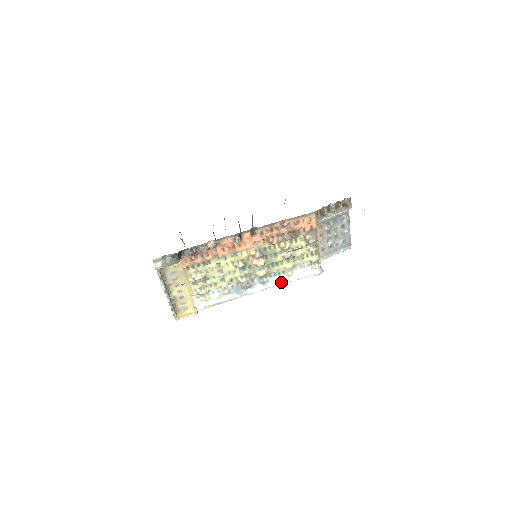
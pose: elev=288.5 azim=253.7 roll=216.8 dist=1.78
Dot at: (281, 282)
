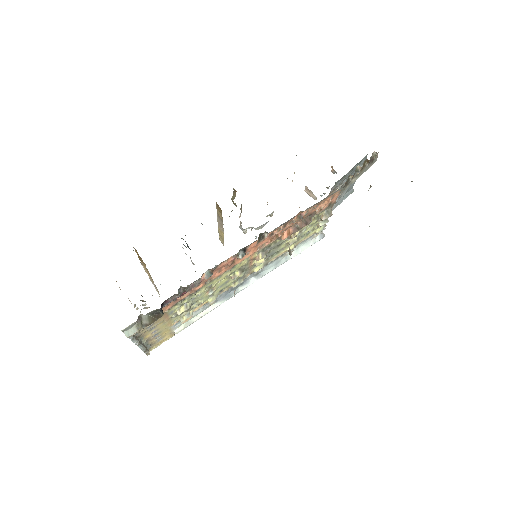
Dot at: (277, 265)
